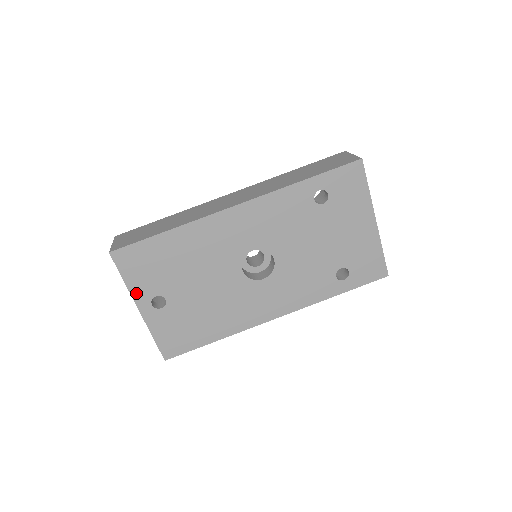
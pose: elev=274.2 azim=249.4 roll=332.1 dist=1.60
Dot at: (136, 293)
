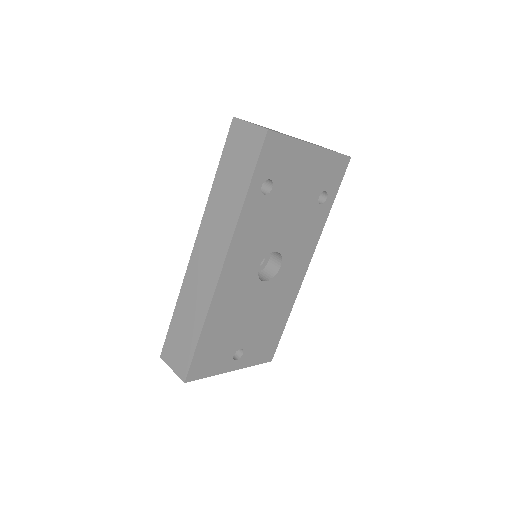
Dot at: (222, 370)
